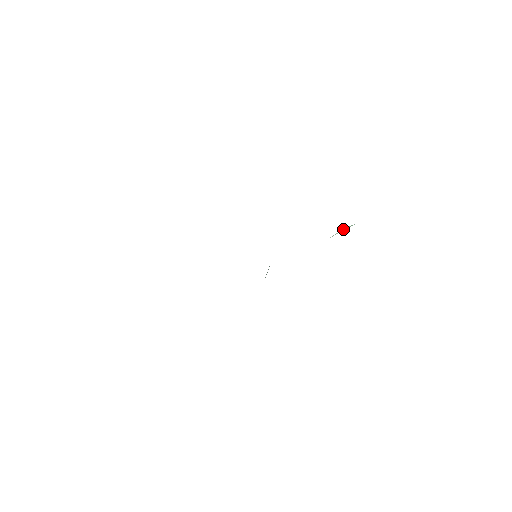
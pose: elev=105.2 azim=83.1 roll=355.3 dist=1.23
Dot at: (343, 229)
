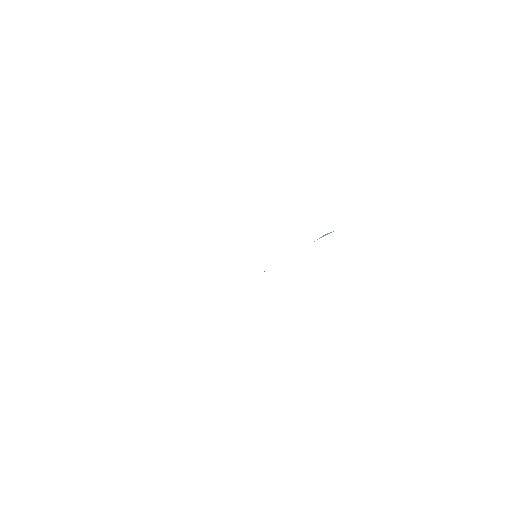
Dot at: (324, 235)
